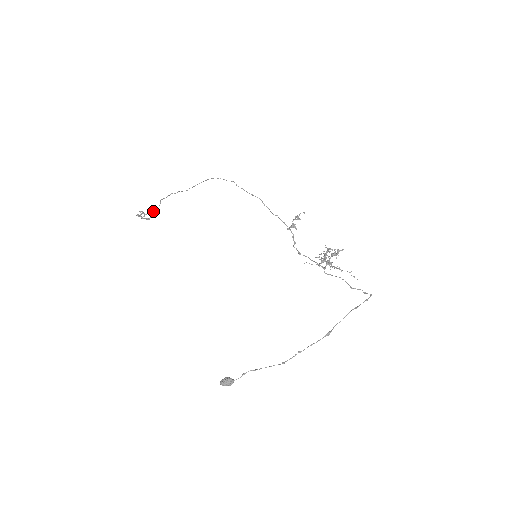
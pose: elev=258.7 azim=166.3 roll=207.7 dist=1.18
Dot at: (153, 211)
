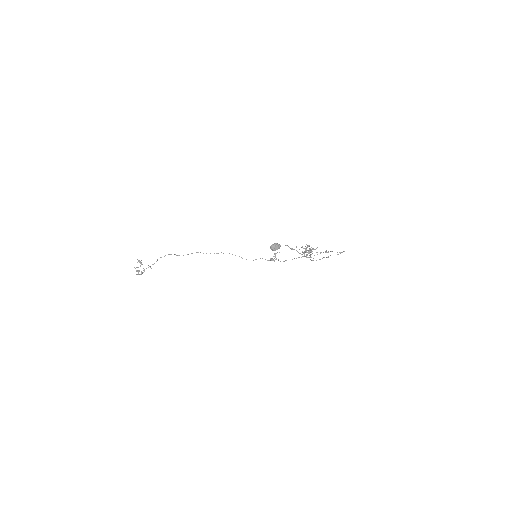
Dot at: (146, 268)
